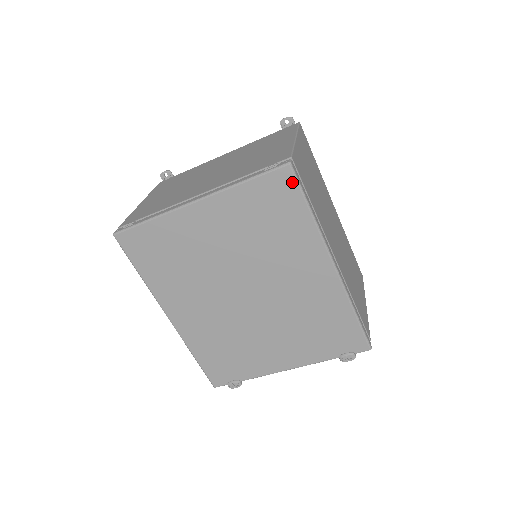
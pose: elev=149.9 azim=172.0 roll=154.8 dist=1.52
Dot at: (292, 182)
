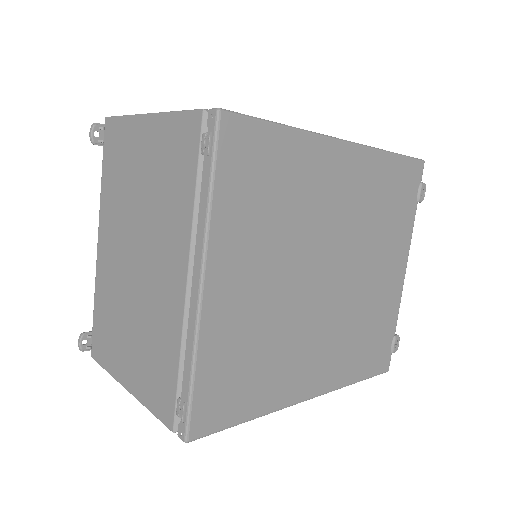
Dot at: (243, 124)
